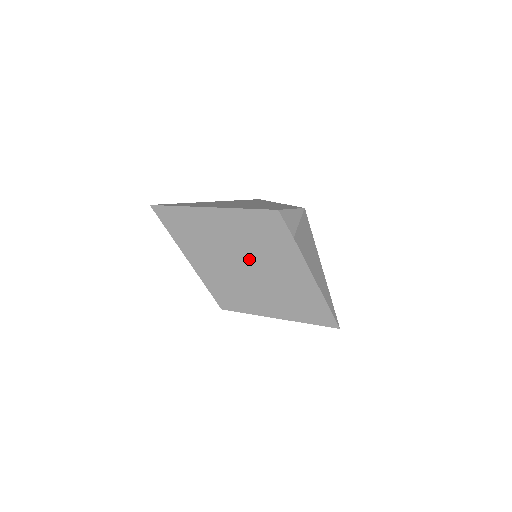
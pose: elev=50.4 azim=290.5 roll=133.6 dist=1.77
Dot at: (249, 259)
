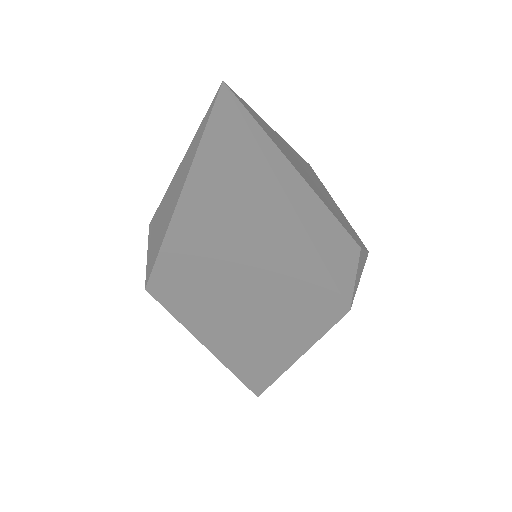
Dot at: (264, 281)
